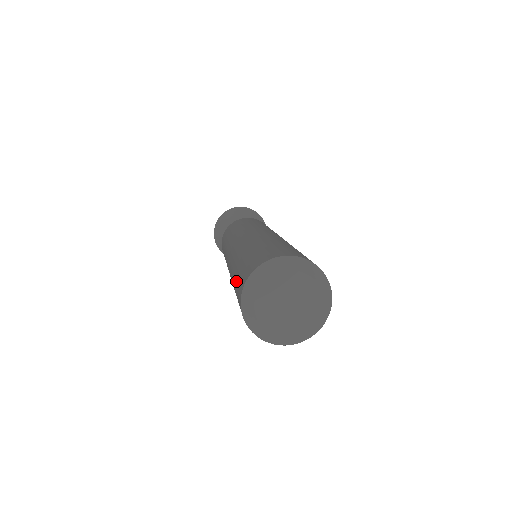
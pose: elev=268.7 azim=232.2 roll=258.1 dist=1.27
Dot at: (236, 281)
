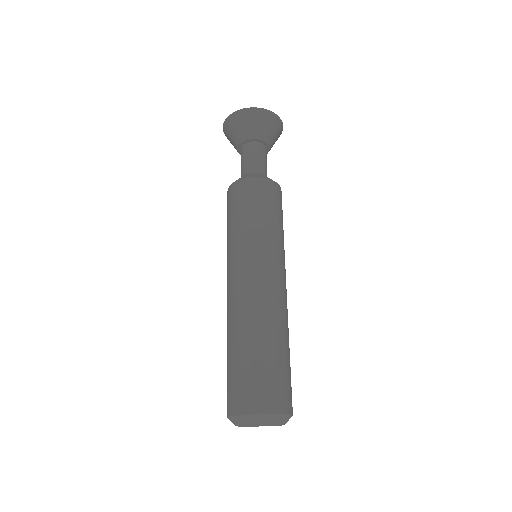
Dot at: (235, 373)
